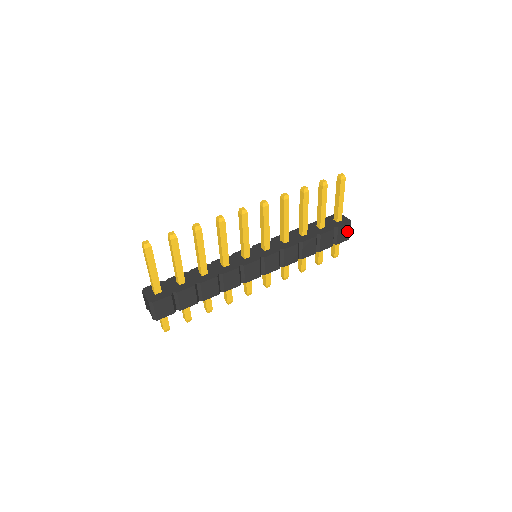
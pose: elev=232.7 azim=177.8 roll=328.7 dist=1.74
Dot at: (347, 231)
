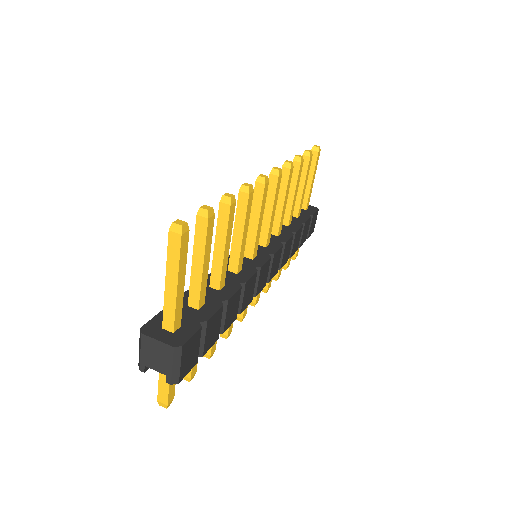
Dot at: (315, 221)
